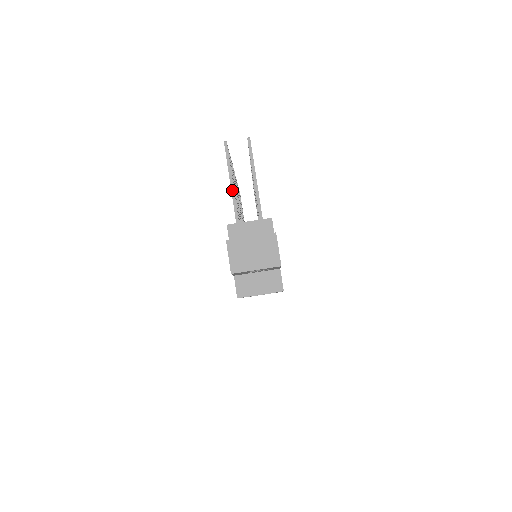
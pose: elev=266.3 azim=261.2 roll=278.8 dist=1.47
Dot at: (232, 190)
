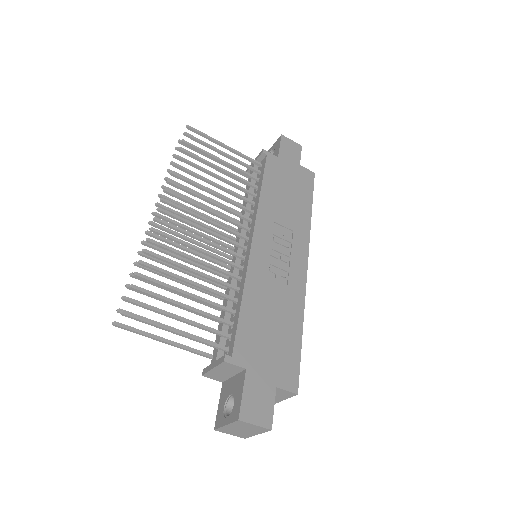
Dot at: (171, 345)
